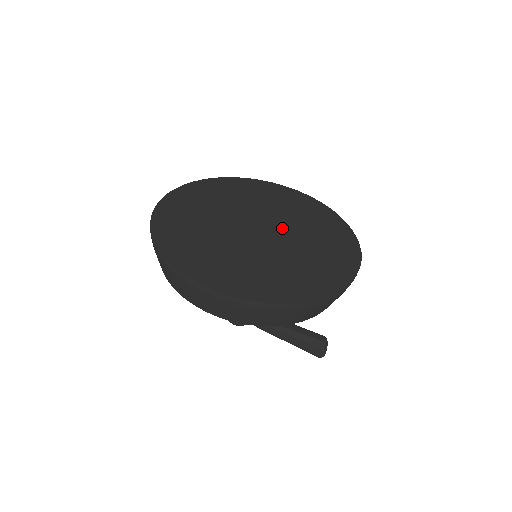
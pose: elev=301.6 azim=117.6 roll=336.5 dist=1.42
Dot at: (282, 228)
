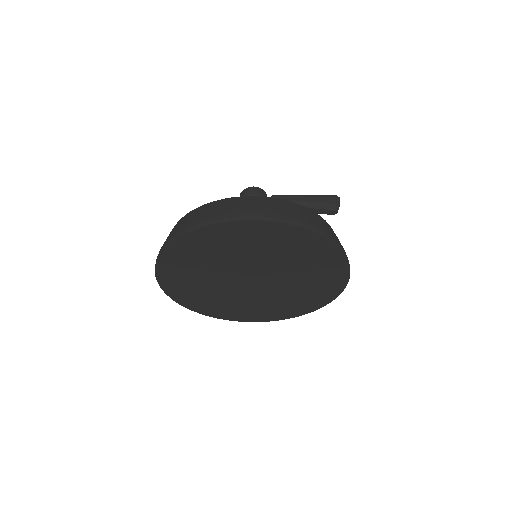
Dot at: (270, 272)
